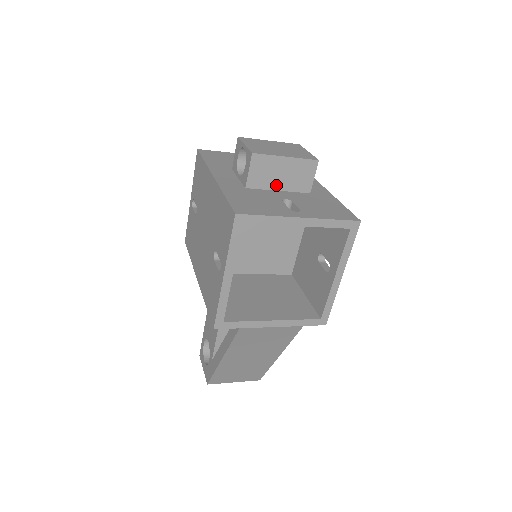
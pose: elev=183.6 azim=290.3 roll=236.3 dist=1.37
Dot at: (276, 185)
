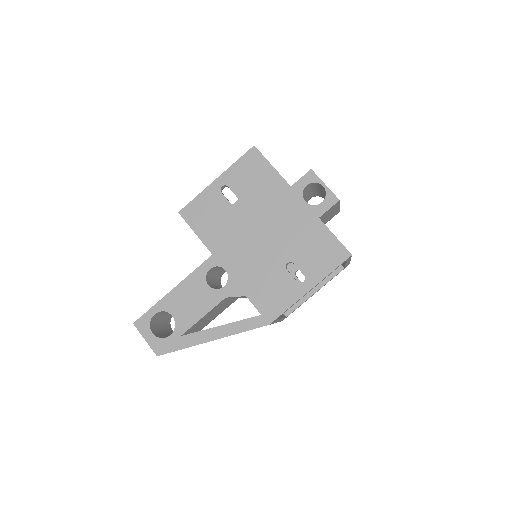
Dot at: (322, 221)
